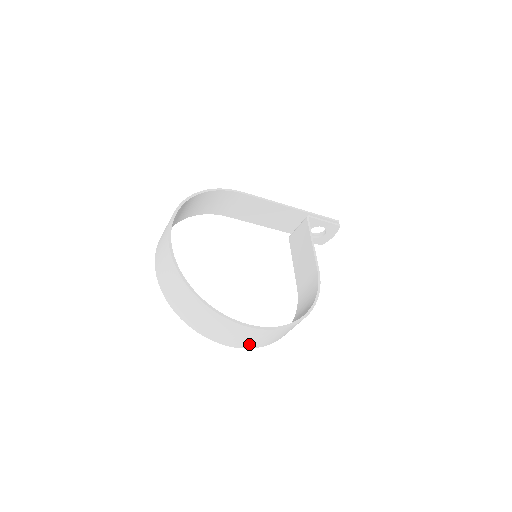
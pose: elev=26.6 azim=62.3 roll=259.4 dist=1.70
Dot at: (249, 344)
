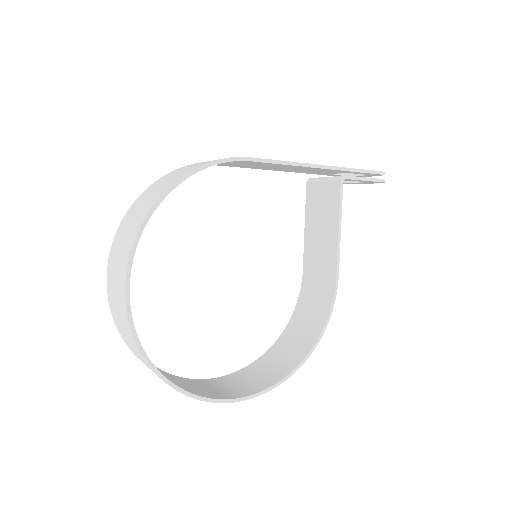
Dot at: occluded
